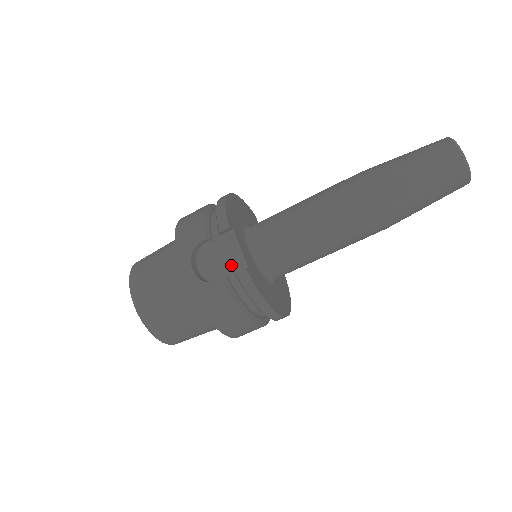
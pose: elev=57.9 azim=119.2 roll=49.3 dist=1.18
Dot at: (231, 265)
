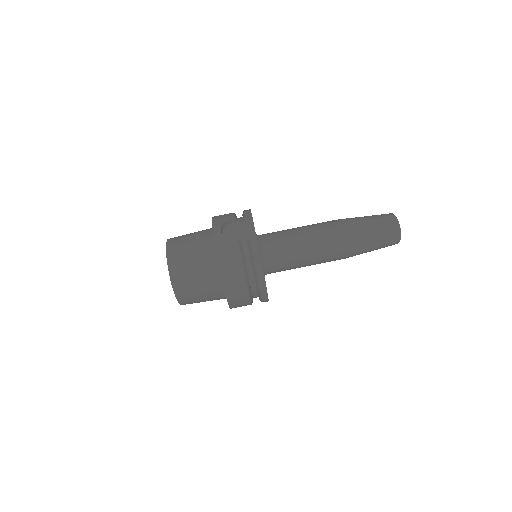
Dot at: (246, 236)
